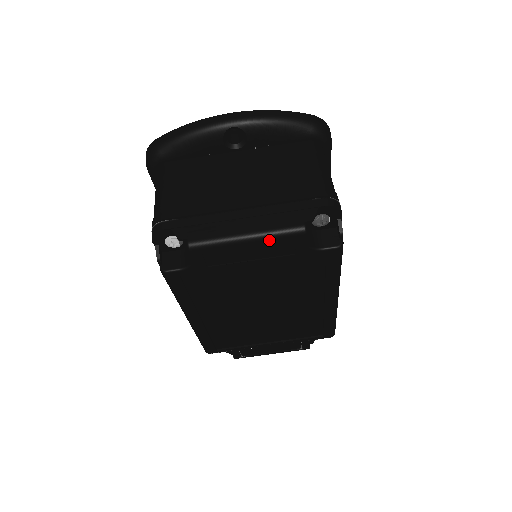
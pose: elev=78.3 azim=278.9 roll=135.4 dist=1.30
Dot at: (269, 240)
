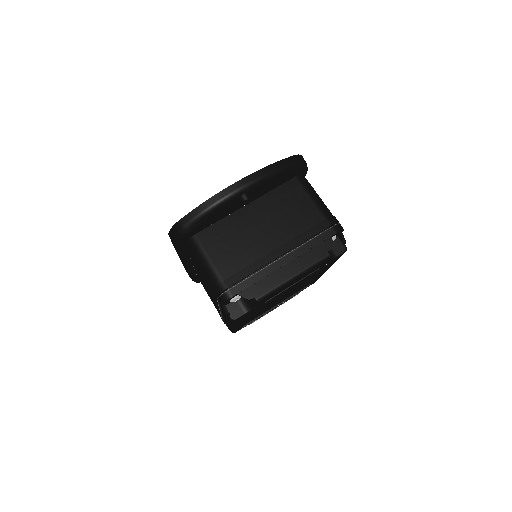
Dot at: occluded
